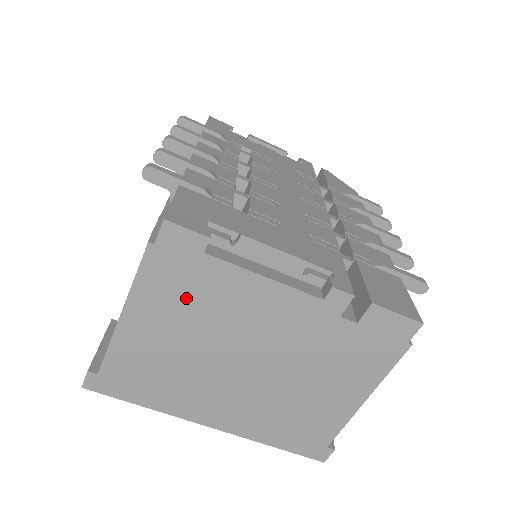
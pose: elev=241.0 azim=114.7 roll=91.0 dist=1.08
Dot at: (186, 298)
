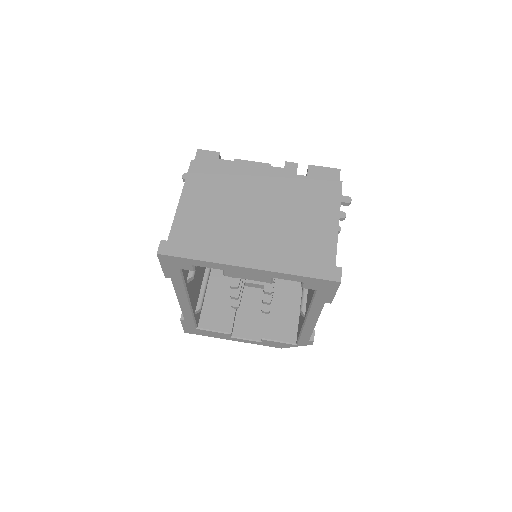
Dot at: (214, 182)
